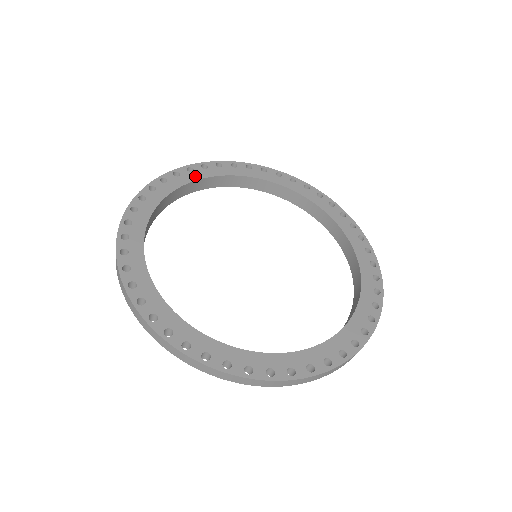
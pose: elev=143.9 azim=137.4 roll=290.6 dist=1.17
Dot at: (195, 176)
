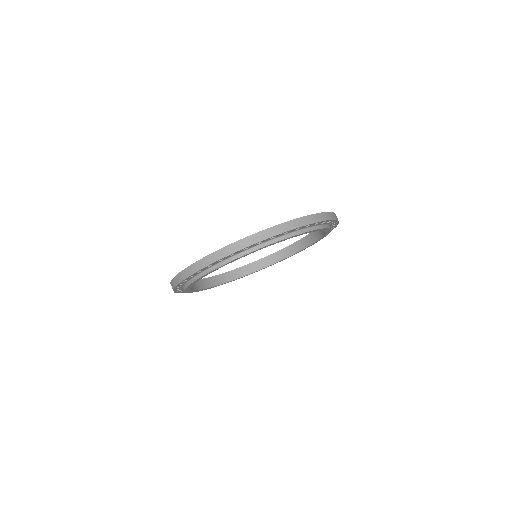
Dot at: occluded
